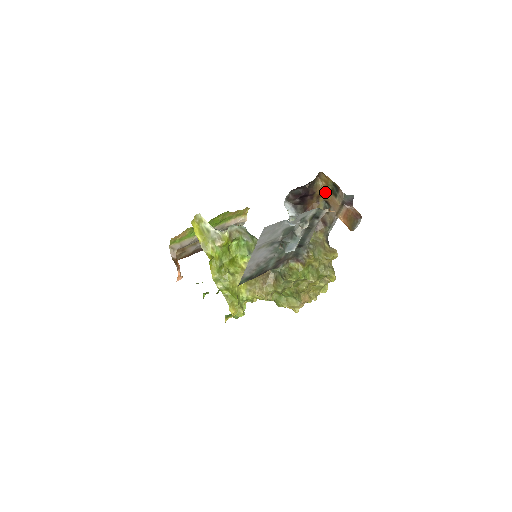
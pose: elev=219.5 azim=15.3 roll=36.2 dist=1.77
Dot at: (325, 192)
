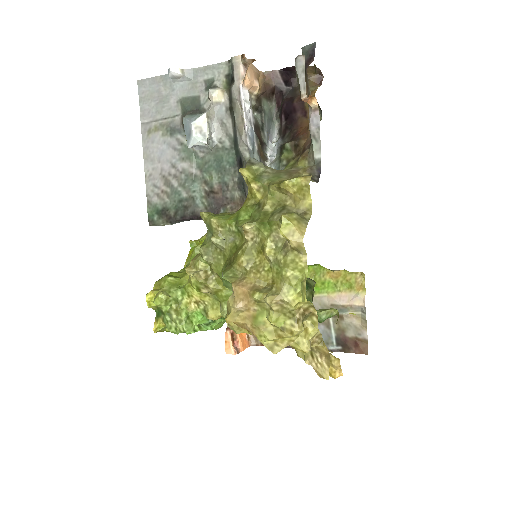
Dot at: occluded
